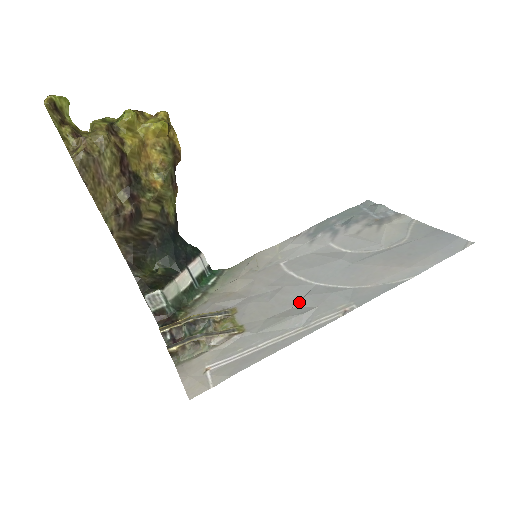
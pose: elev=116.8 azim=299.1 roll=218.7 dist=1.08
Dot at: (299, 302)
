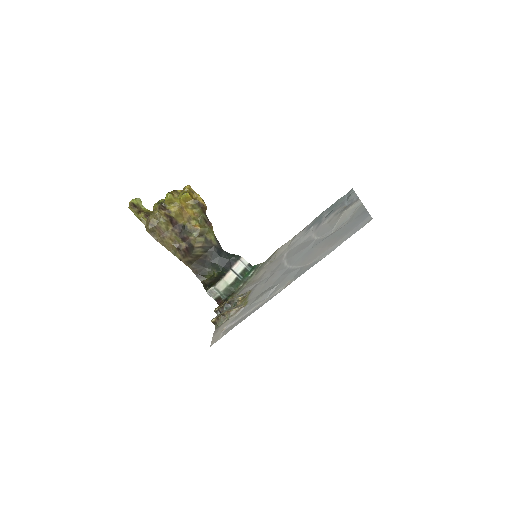
Dot at: (275, 282)
